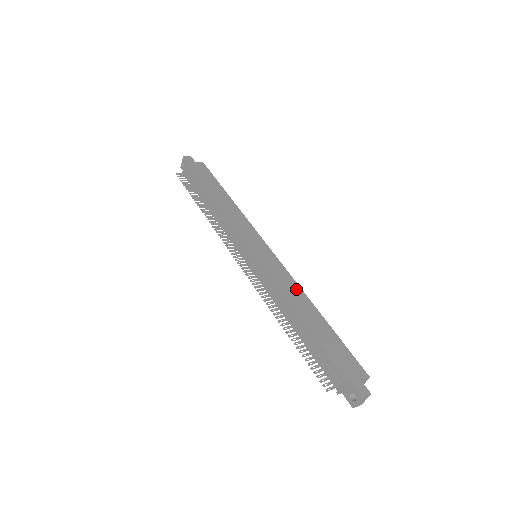
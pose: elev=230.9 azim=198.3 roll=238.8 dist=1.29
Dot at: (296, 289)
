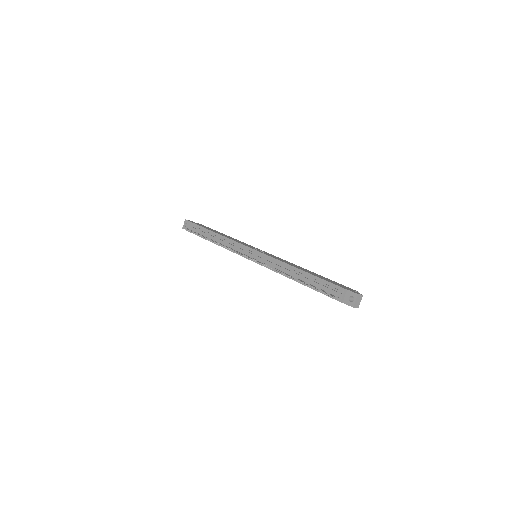
Dot at: (292, 263)
